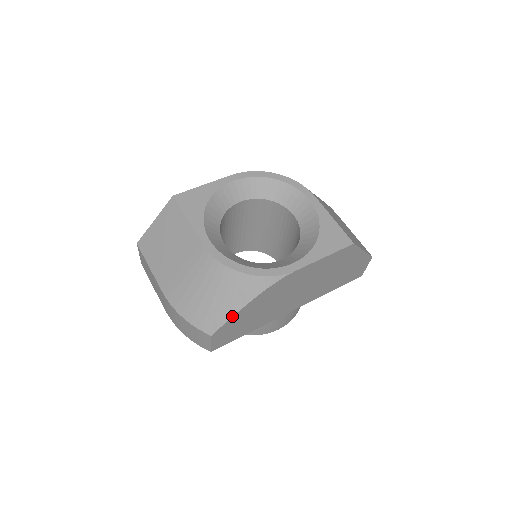
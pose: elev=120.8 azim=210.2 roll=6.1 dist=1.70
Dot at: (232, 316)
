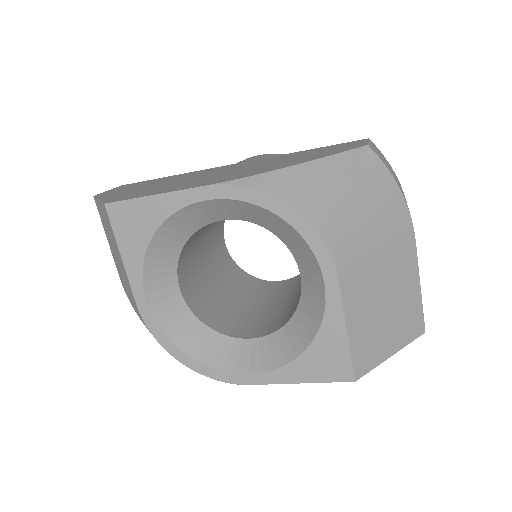
Dot at: occluded
